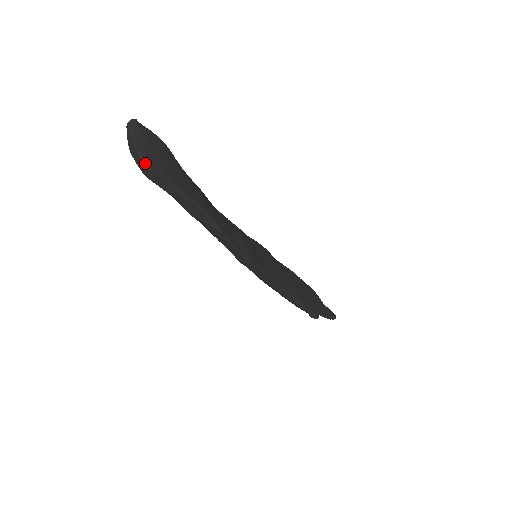
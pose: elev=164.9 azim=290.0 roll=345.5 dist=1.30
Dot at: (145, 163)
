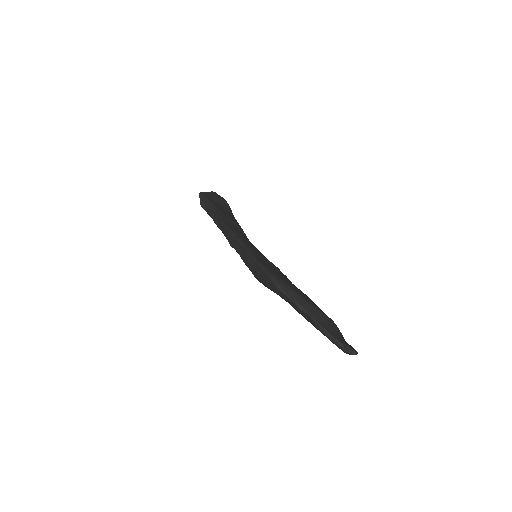
Dot at: (200, 194)
